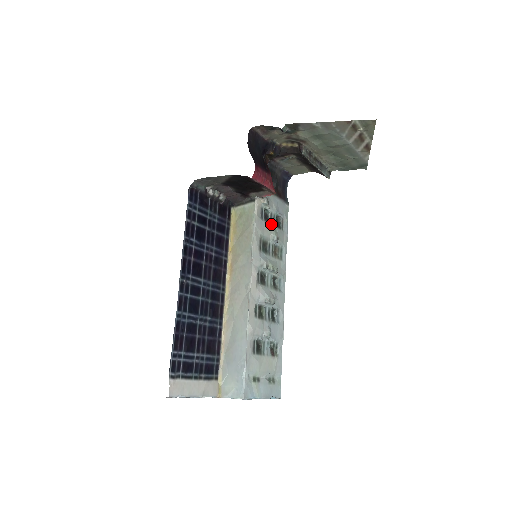
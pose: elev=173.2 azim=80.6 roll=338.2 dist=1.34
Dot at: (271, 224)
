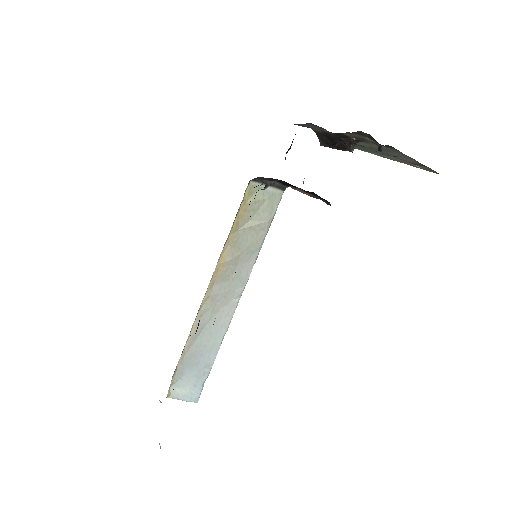
Dot at: occluded
